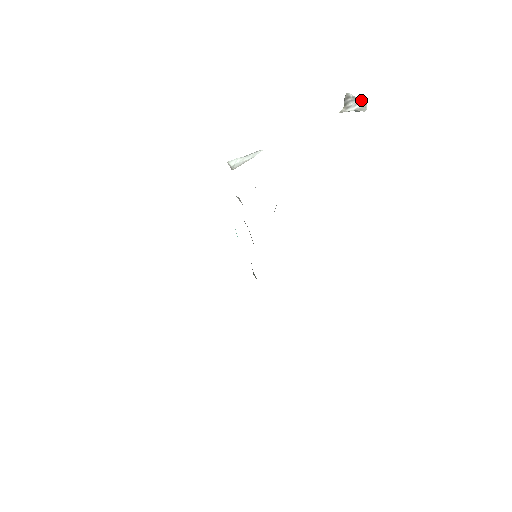
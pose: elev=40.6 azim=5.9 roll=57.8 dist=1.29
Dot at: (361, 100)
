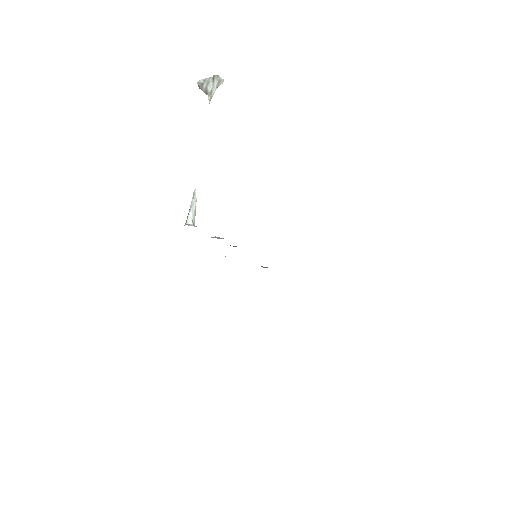
Dot at: (213, 78)
